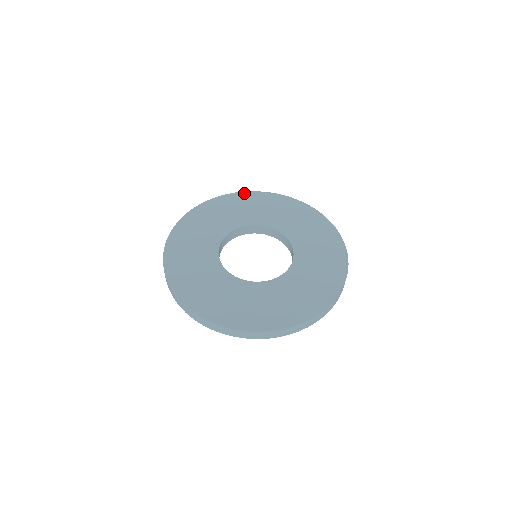
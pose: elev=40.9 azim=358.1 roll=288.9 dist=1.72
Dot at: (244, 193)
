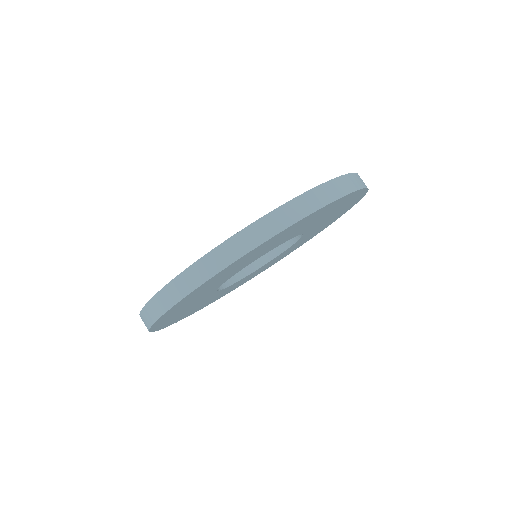
Dot at: occluded
